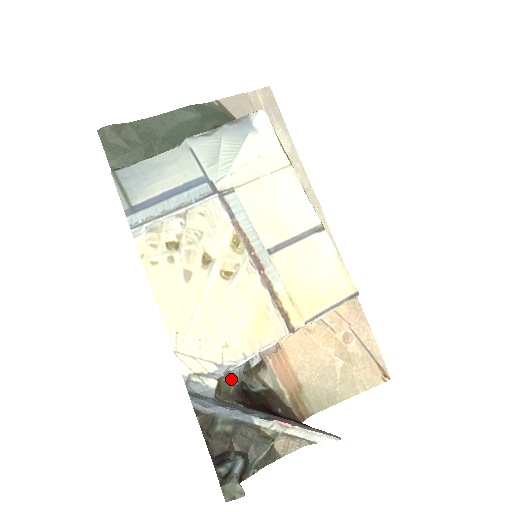
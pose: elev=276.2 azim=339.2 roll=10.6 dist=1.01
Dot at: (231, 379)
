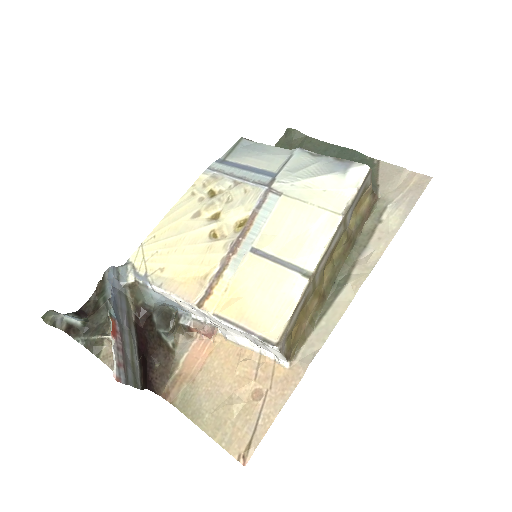
Dot at: (144, 293)
